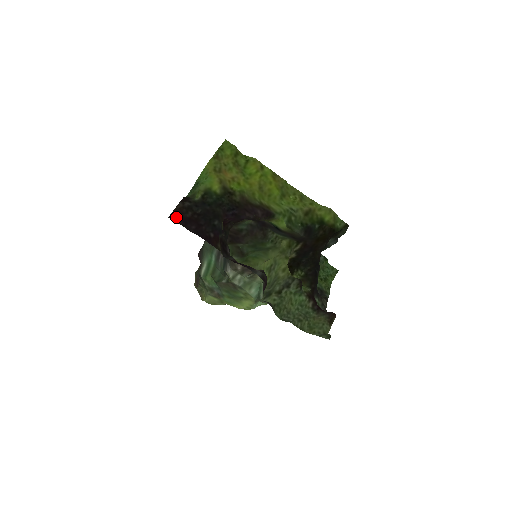
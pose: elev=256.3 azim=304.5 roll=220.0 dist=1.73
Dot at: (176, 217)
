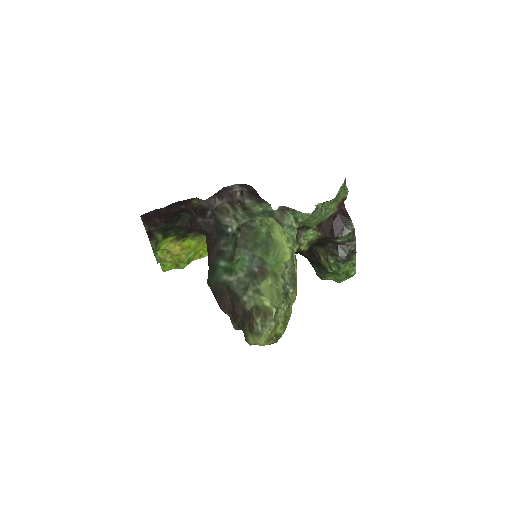
Dot at: (147, 217)
